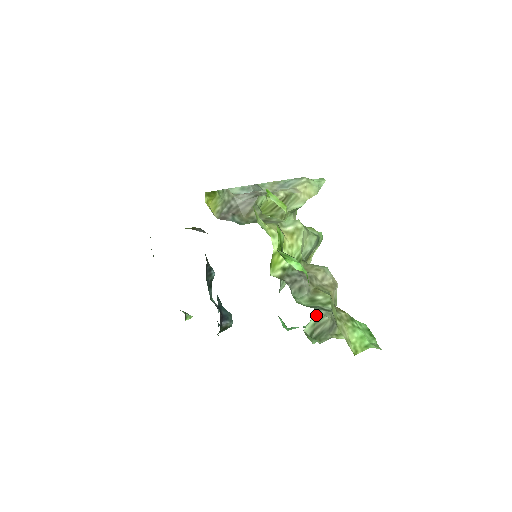
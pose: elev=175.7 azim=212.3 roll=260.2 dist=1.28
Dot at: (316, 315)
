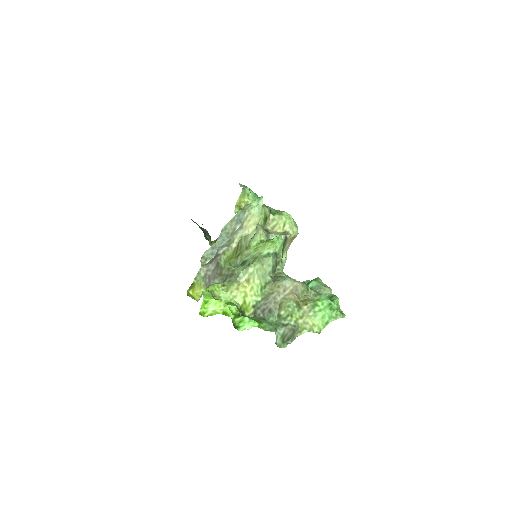
Dot at: (279, 334)
